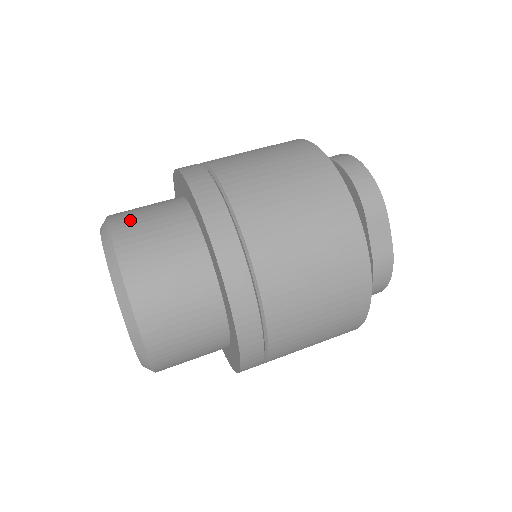
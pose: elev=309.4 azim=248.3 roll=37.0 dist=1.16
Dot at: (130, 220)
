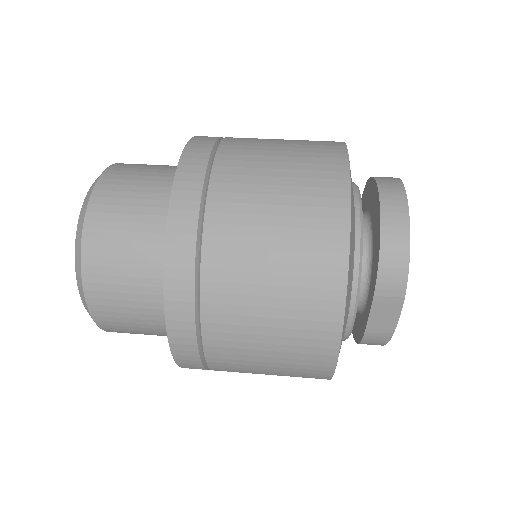
Dot at: (111, 203)
